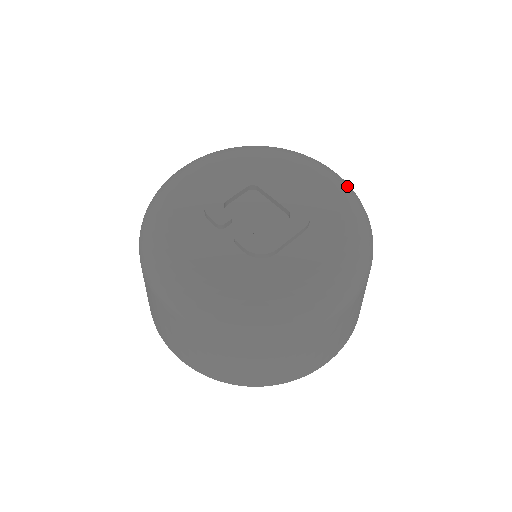
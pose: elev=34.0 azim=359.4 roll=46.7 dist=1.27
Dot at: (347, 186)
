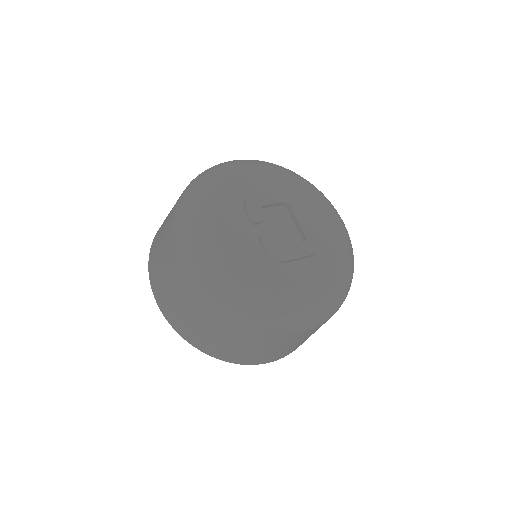
Dot at: occluded
